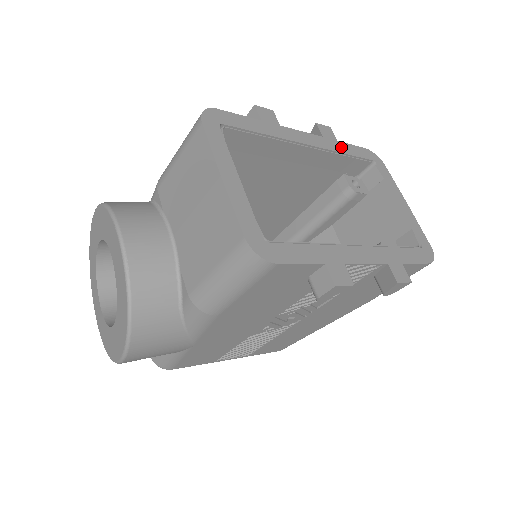
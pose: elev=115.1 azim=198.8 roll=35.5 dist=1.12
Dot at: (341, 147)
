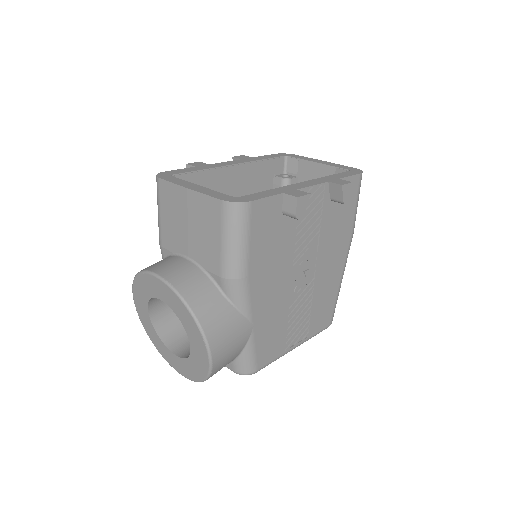
Dot at: (257, 158)
